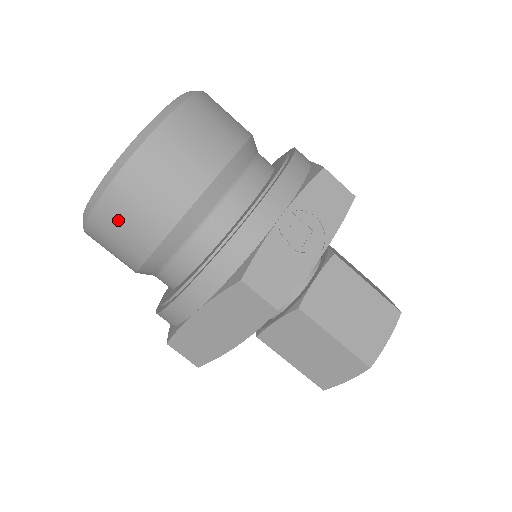
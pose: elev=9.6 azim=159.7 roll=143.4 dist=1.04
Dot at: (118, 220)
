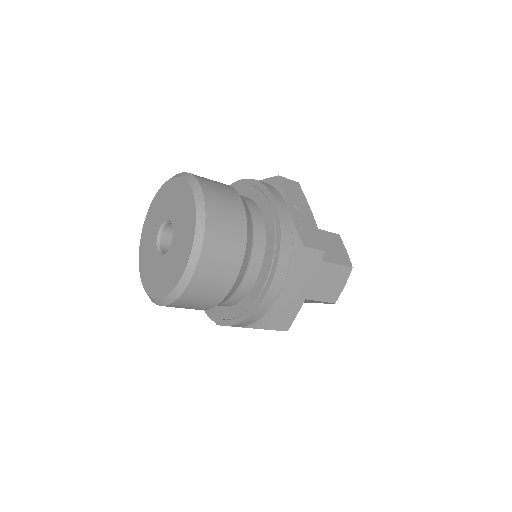
Dot at: (214, 265)
